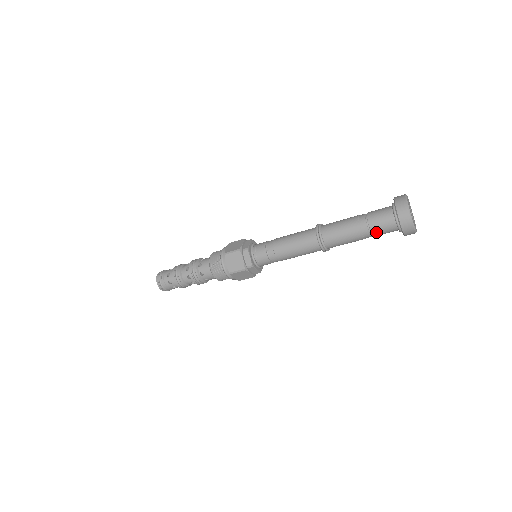
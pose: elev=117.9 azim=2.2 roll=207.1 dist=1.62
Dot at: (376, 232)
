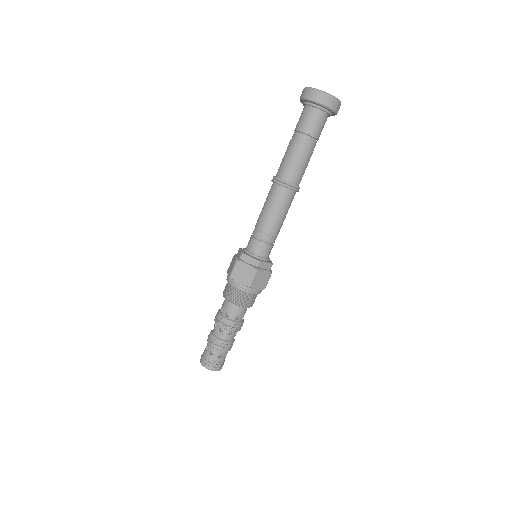
Dot at: (302, 127)
